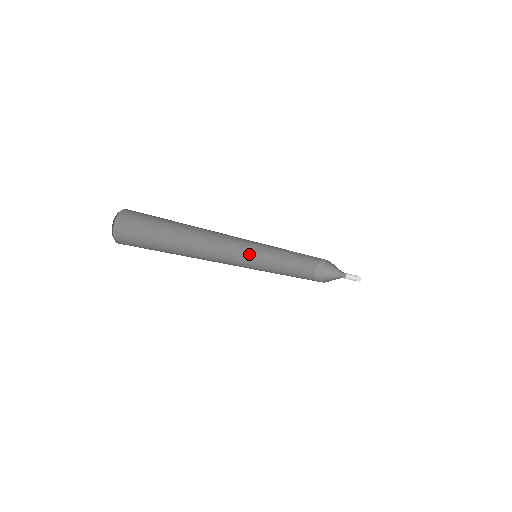
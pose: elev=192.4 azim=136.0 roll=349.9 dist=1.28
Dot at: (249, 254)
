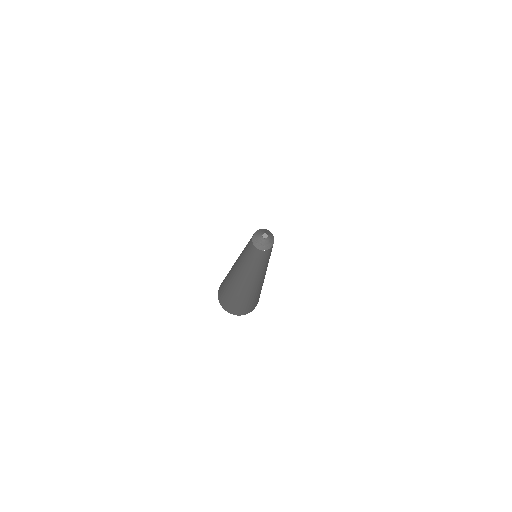
Dot at: occluded
